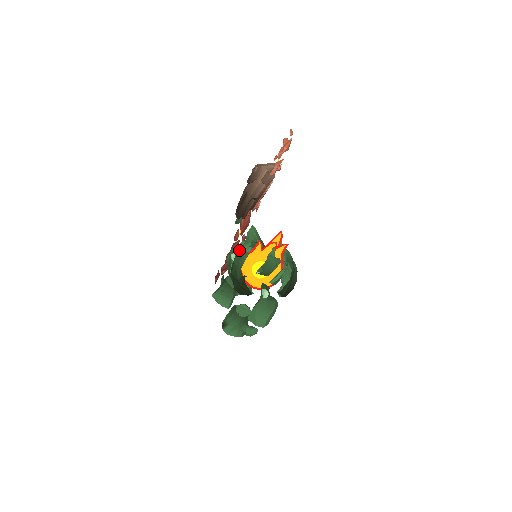
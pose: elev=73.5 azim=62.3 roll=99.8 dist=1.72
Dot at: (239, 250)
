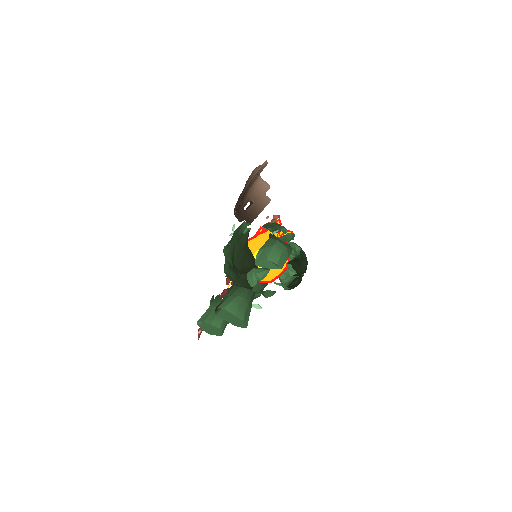
Dot at: occluded
